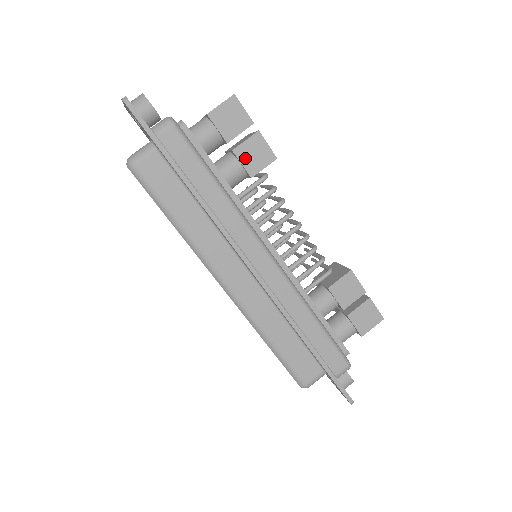
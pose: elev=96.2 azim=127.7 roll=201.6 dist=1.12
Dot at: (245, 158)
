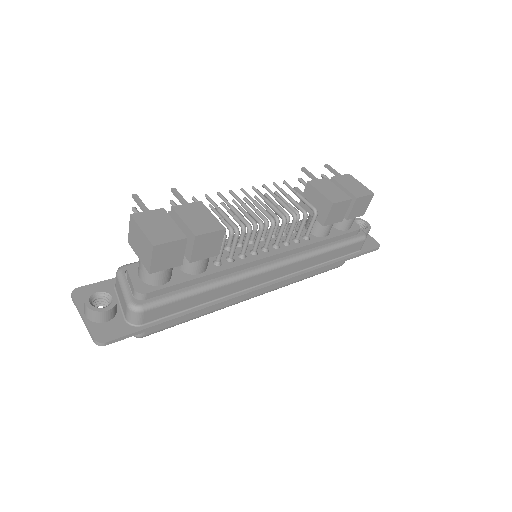
Dot at: (203, 255)
